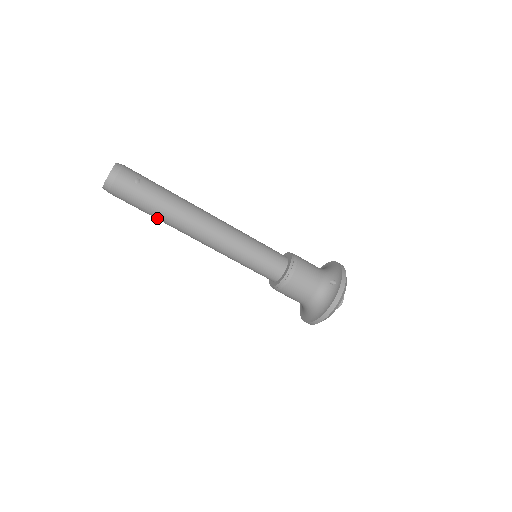
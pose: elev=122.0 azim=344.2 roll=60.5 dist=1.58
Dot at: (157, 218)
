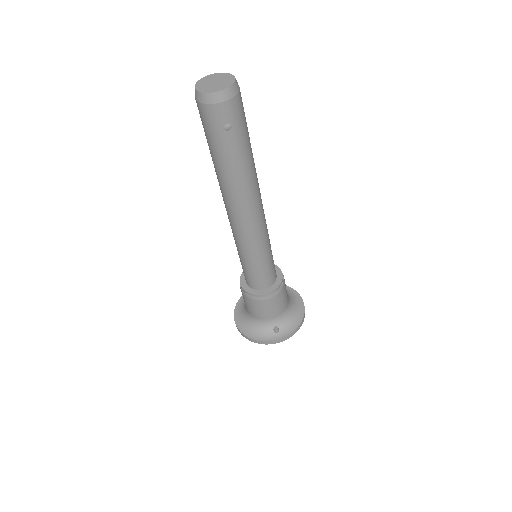
Dot at: occluded
